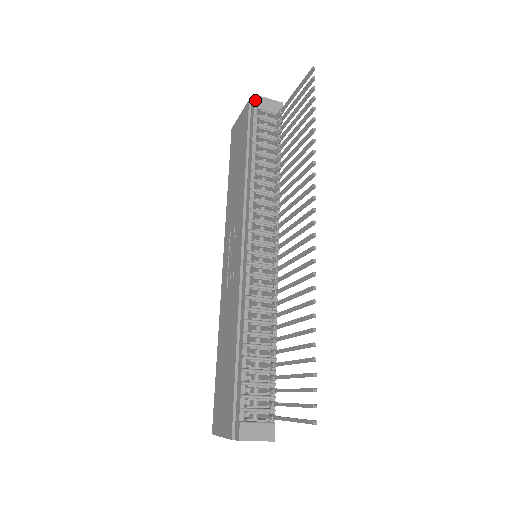
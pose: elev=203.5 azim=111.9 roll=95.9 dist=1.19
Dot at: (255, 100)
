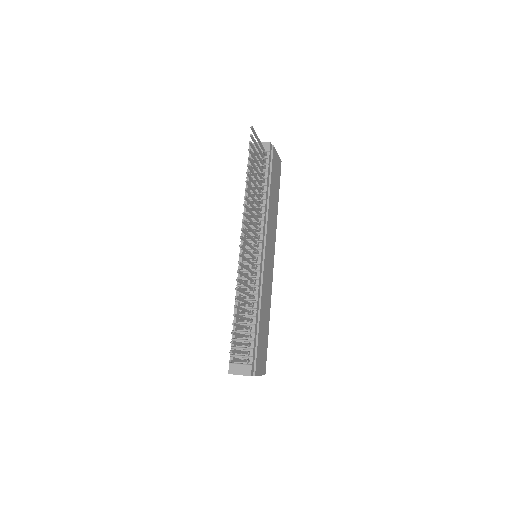
Dot at: (249, 147)
